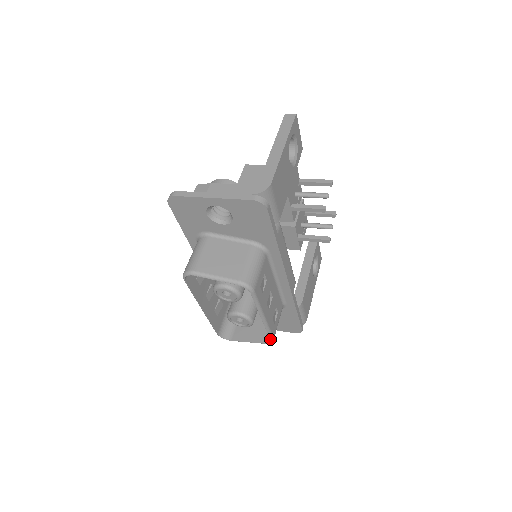
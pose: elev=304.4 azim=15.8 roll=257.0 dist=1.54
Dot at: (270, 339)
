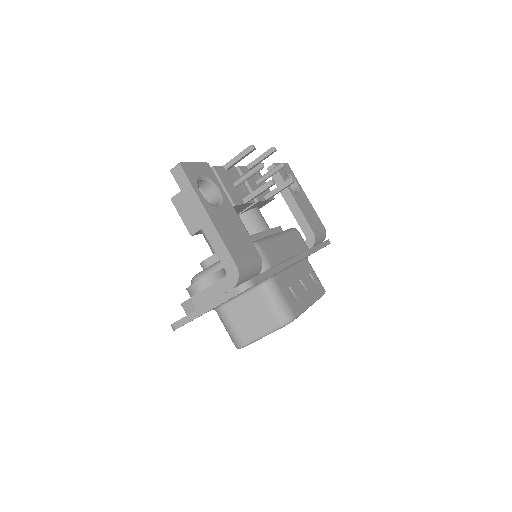
Dot at: occluded
